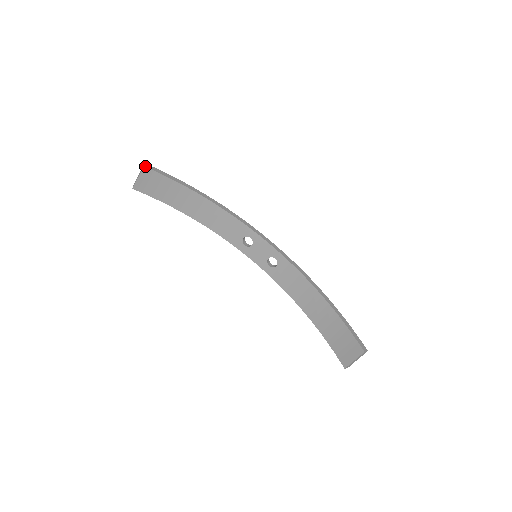
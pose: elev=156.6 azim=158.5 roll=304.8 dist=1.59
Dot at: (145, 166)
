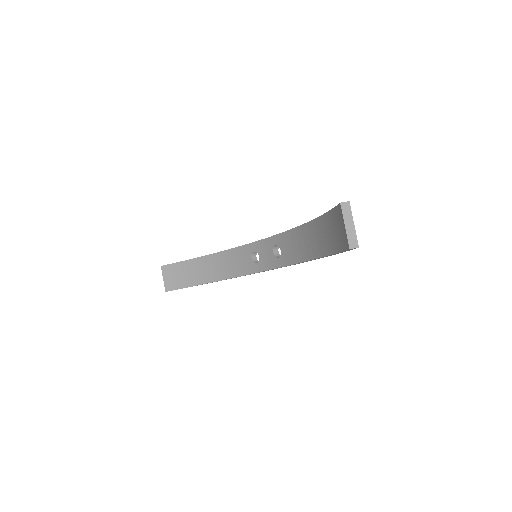
Dot at: (162, 266)
